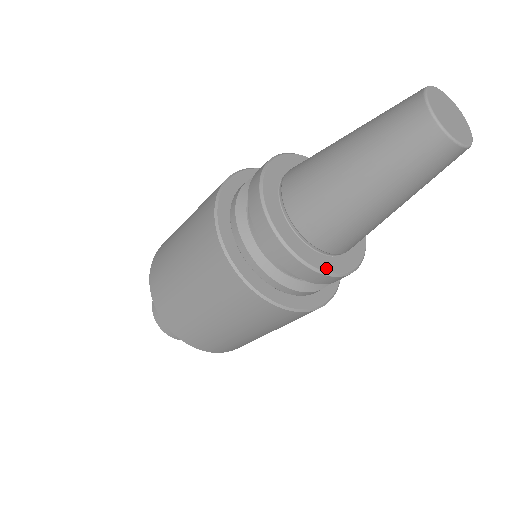
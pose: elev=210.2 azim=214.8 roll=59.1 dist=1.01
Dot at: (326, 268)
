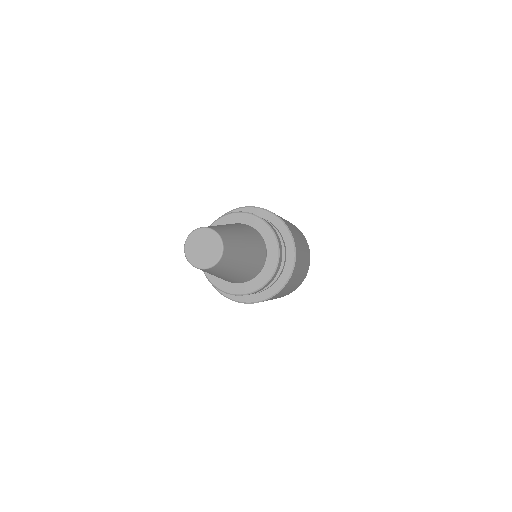
Dot at: (243, 292)
